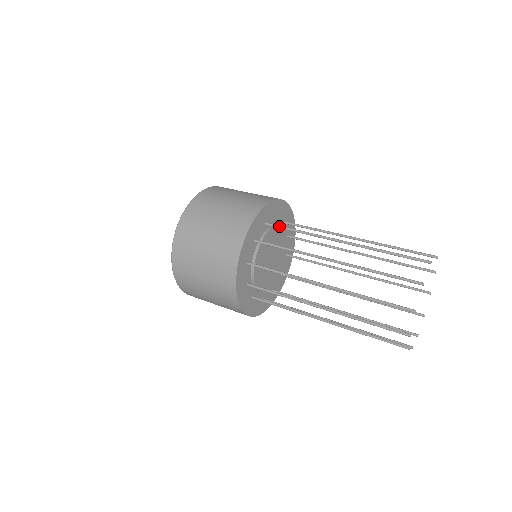
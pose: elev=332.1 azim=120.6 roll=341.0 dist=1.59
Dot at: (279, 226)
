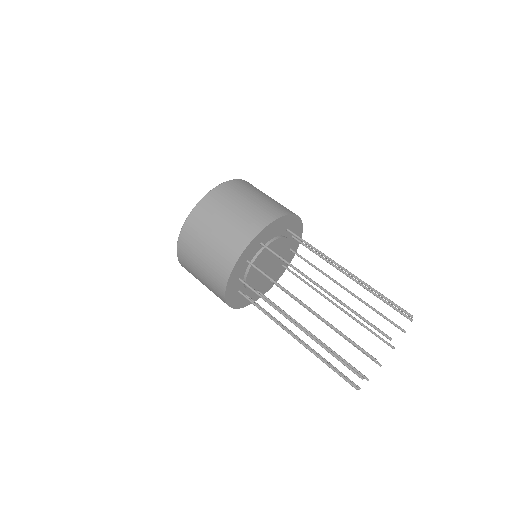
Dot at: (272, 251)
